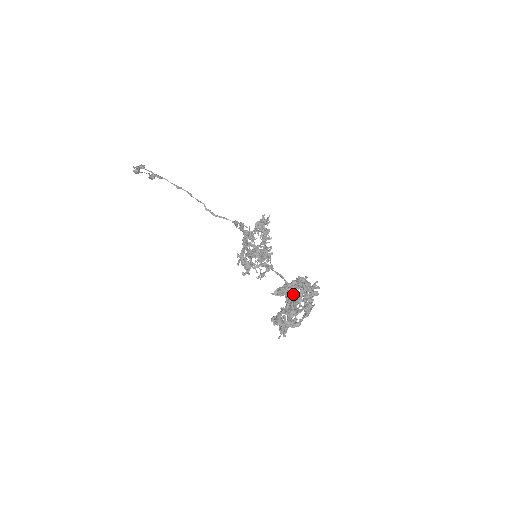
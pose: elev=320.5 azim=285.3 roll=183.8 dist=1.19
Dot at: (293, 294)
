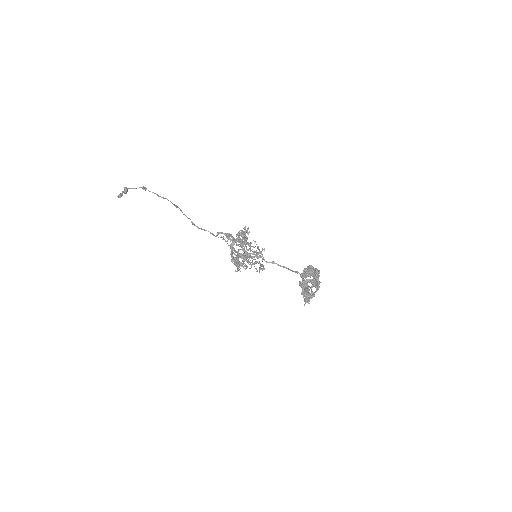
Dot at: occluded
